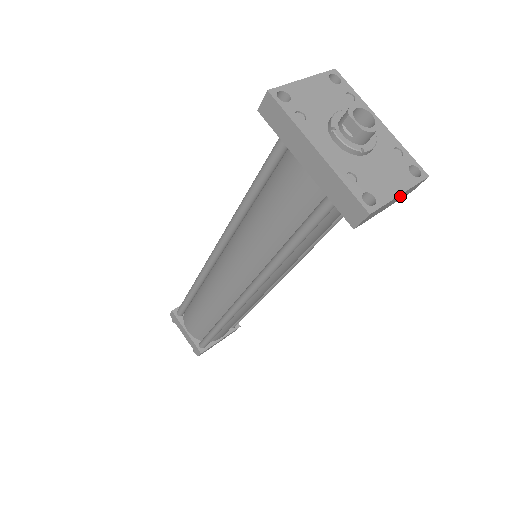
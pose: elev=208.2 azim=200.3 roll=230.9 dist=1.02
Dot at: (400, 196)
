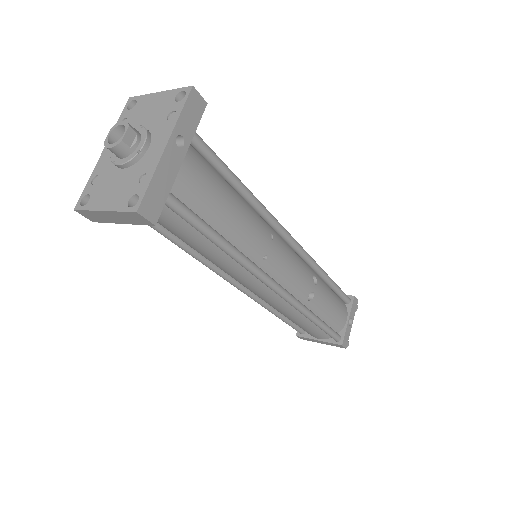
Dot at: (116, 215)
